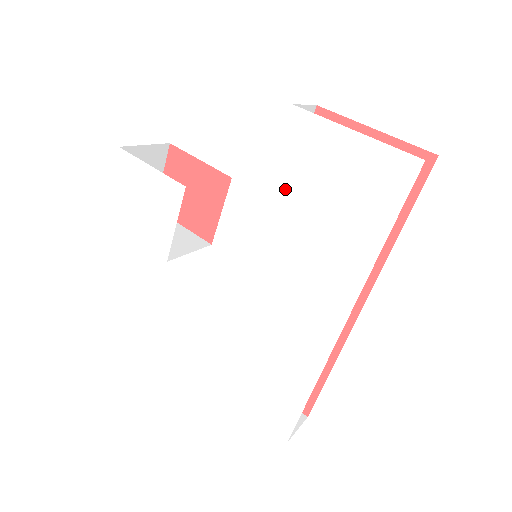
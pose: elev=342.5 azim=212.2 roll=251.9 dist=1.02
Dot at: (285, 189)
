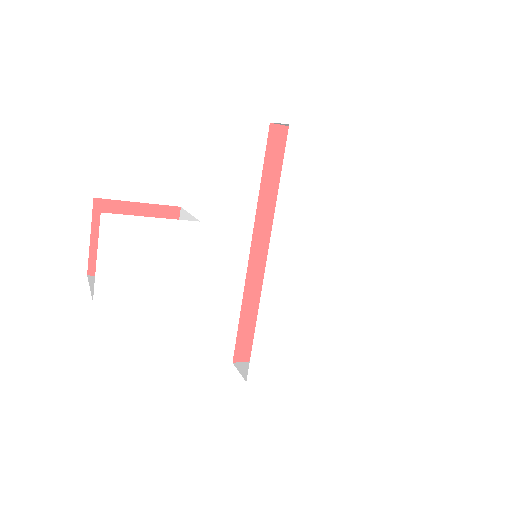
Dot at: (294, 189)
